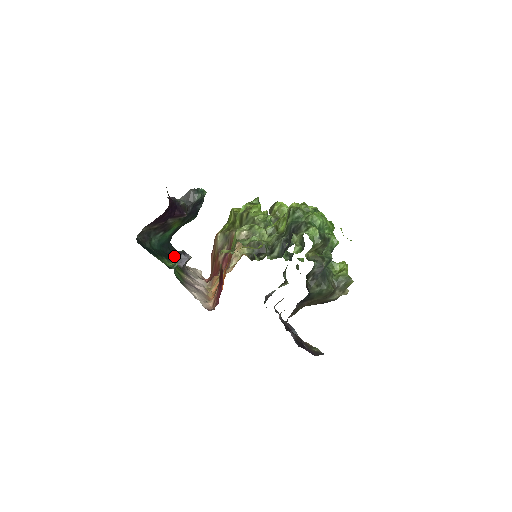
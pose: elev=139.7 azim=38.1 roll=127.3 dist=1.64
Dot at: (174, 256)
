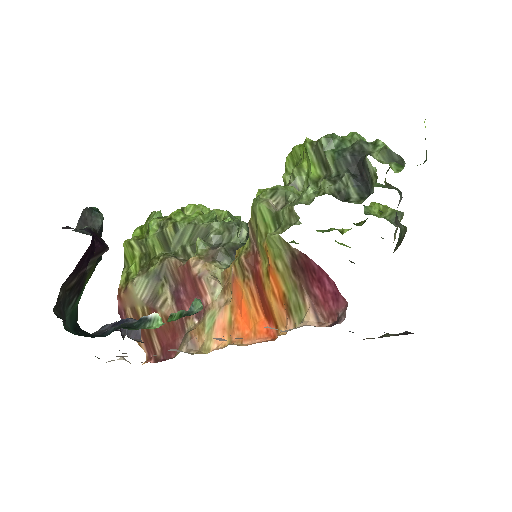
Dot at: (127, 323)
